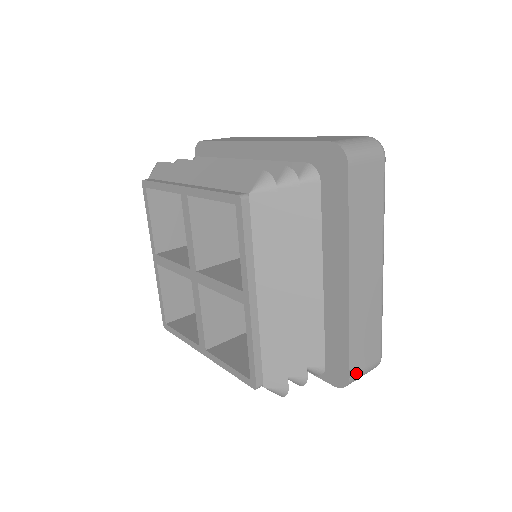
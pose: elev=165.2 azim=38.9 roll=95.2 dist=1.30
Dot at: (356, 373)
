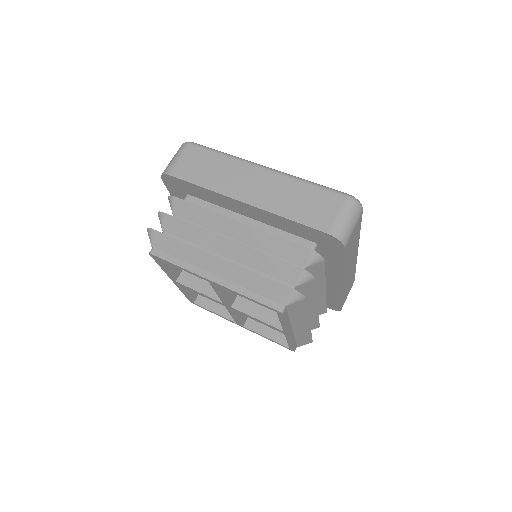
Dot at: occluded
